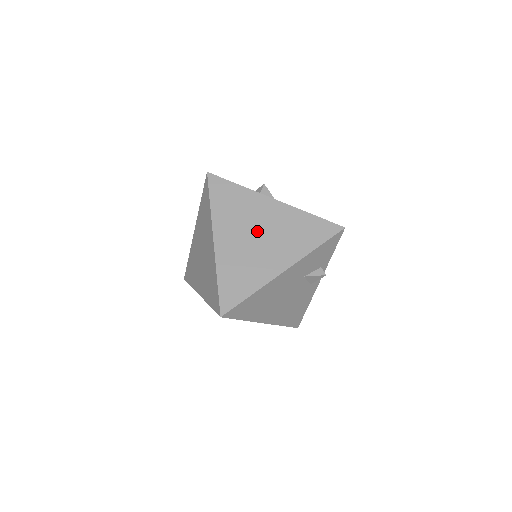
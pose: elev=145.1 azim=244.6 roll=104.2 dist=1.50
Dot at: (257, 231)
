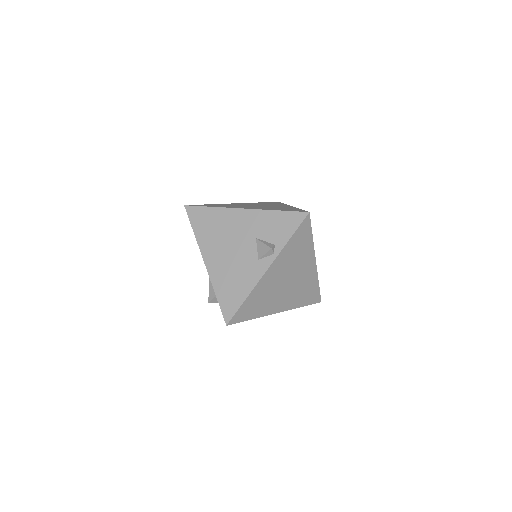
Dot at: occluded
